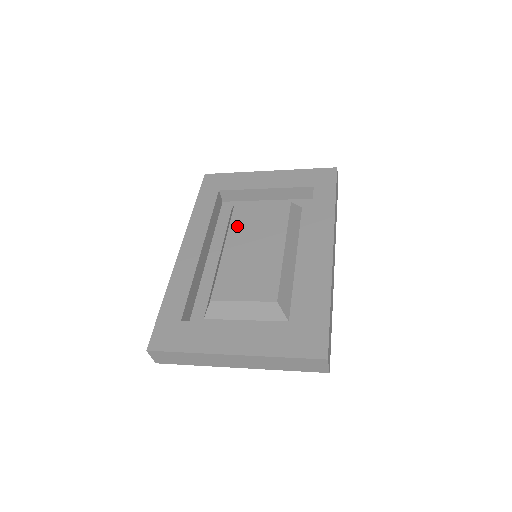
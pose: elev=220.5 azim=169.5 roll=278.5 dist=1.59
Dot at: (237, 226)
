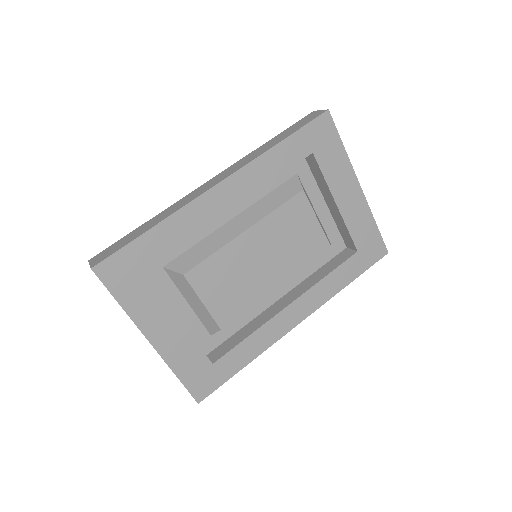
Dot at: (278, 220)
